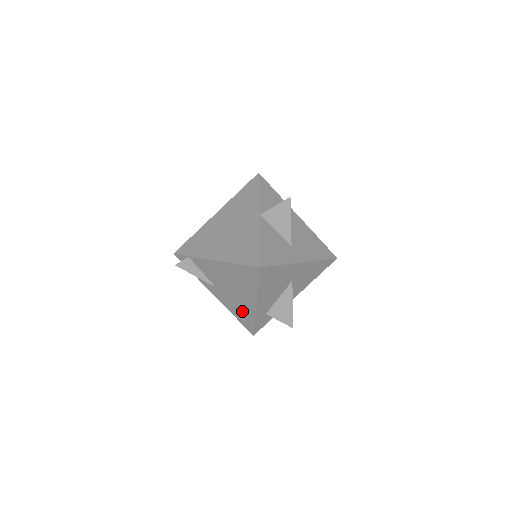
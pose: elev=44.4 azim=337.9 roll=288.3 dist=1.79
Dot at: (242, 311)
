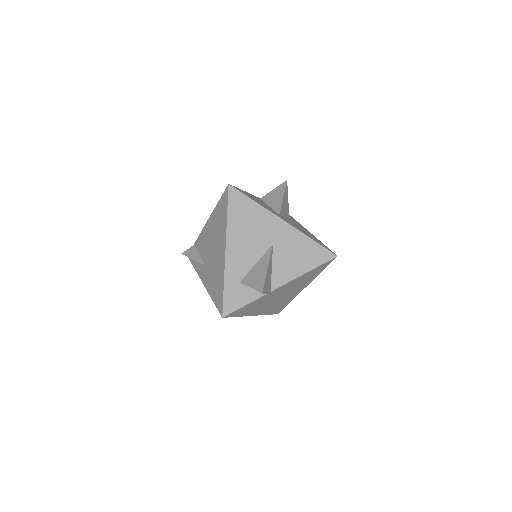
Dot at: (217, 279)
